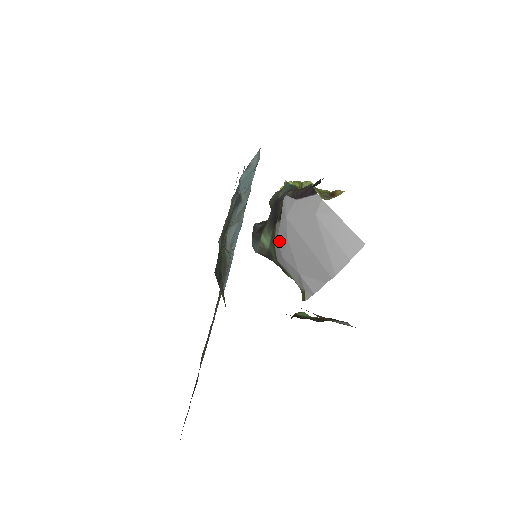
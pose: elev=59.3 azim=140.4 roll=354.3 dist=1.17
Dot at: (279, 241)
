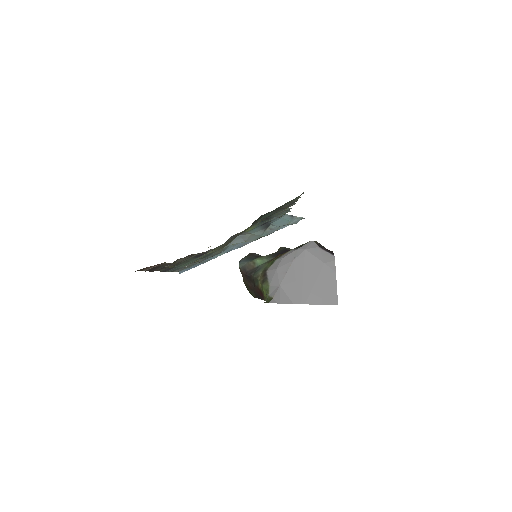
Dot at: (284, 259)
